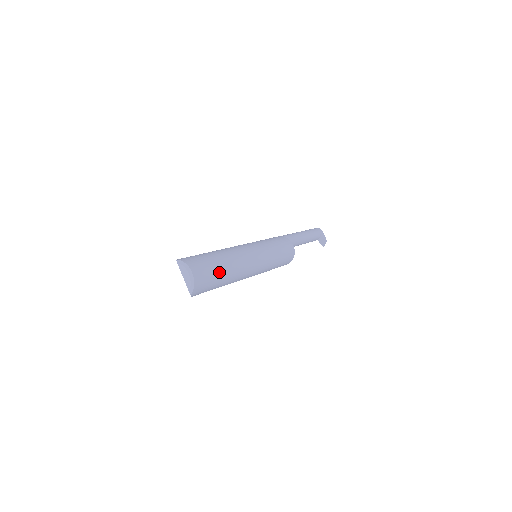
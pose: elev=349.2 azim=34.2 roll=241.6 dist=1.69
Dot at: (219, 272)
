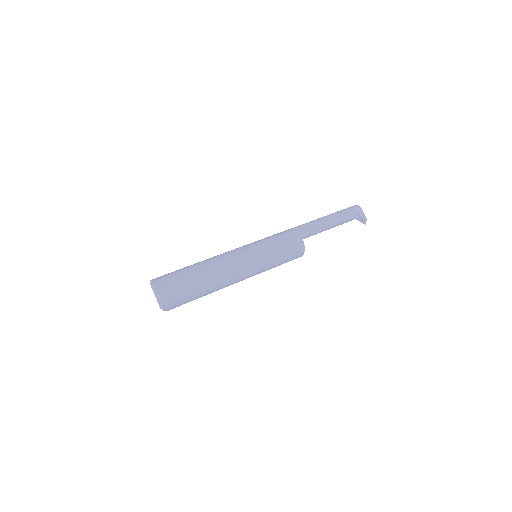
Dot at: (193, 286)
